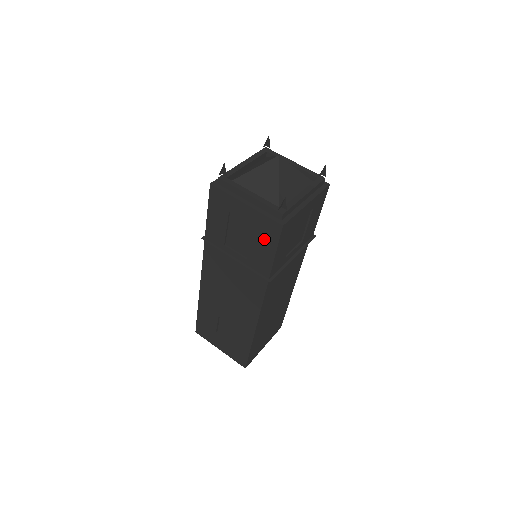
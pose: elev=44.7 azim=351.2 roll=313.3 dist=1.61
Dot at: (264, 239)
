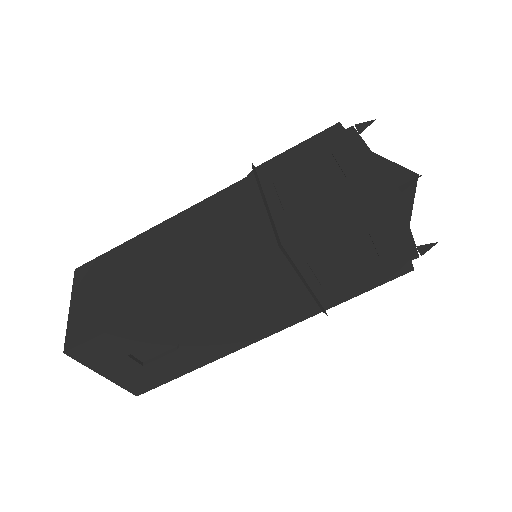
Dot at: (375, 274)
